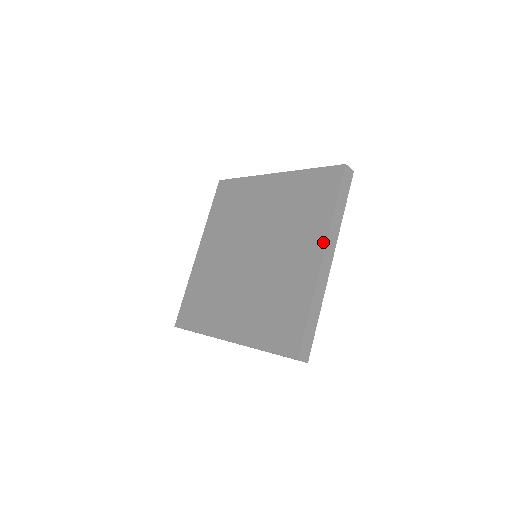
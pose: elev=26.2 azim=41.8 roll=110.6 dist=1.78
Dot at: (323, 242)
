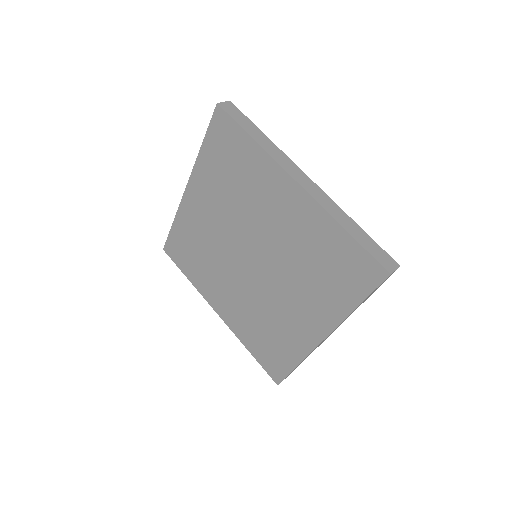
Dot at: (329, 328)
